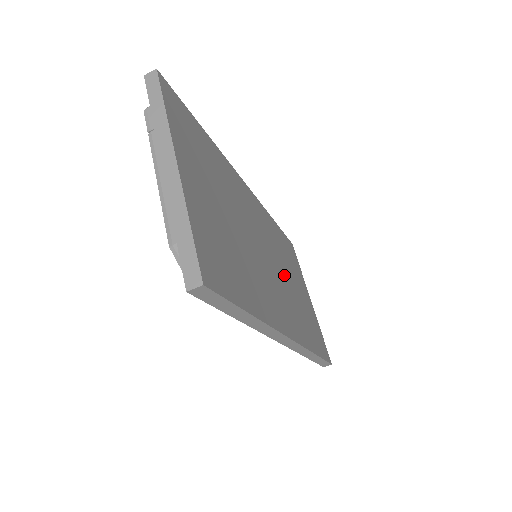
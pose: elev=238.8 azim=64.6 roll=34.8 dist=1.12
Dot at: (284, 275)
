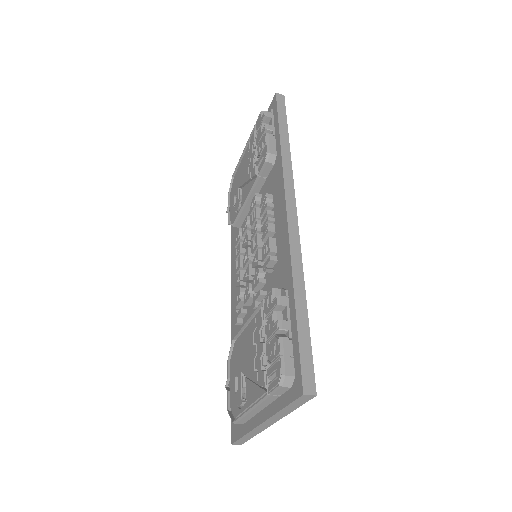
Dot at: occluded
